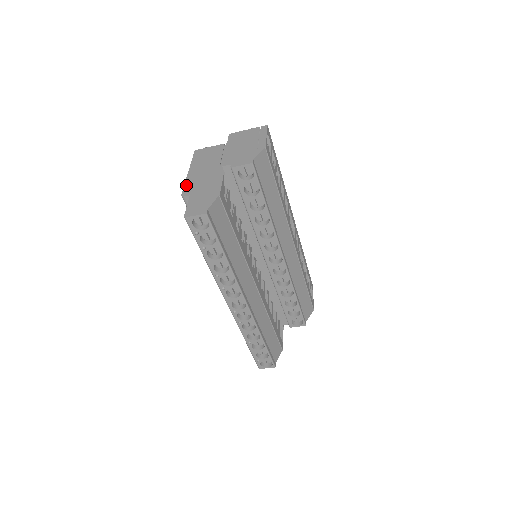
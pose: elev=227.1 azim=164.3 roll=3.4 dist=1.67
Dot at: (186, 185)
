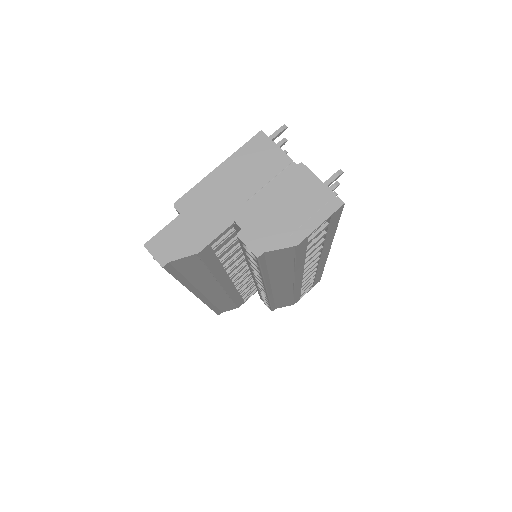
Dot at: (194, 190)
